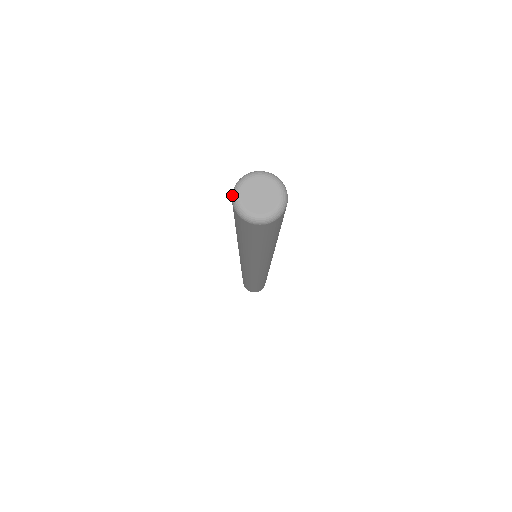
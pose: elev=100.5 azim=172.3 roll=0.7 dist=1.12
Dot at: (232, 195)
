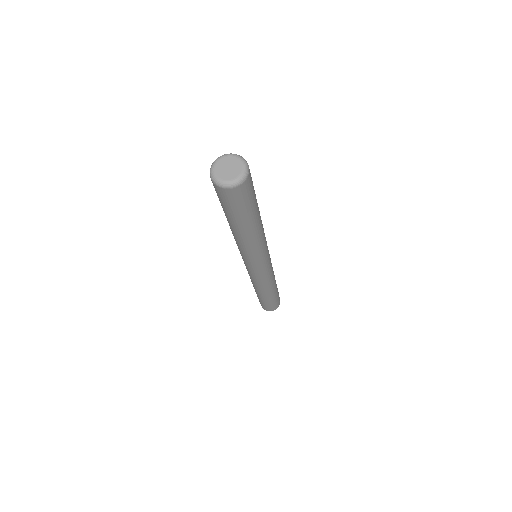
Dot at: (210, 177)
